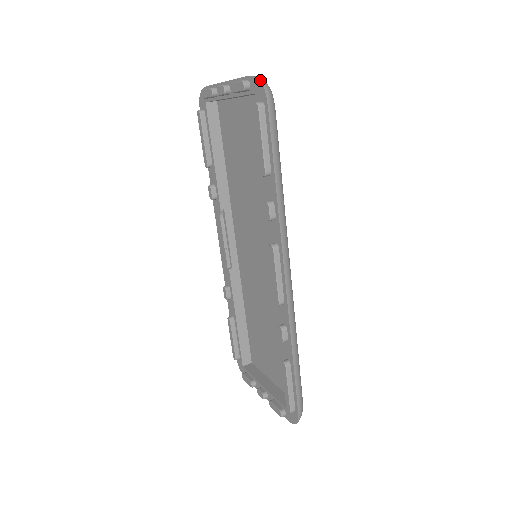
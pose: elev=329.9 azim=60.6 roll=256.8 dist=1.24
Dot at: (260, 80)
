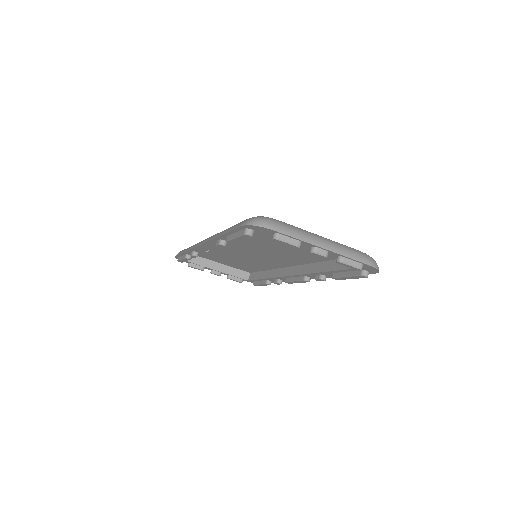
Dot at: occluded
